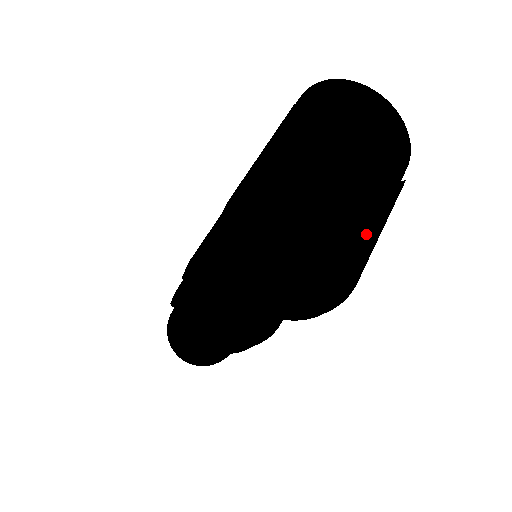
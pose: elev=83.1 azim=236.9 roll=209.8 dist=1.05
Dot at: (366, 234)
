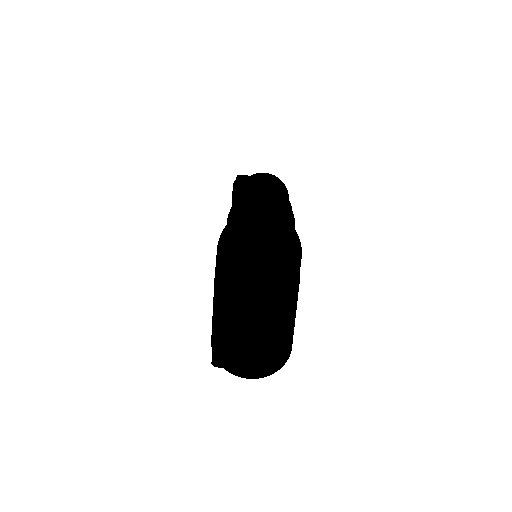
Dot at: (287, 321)
